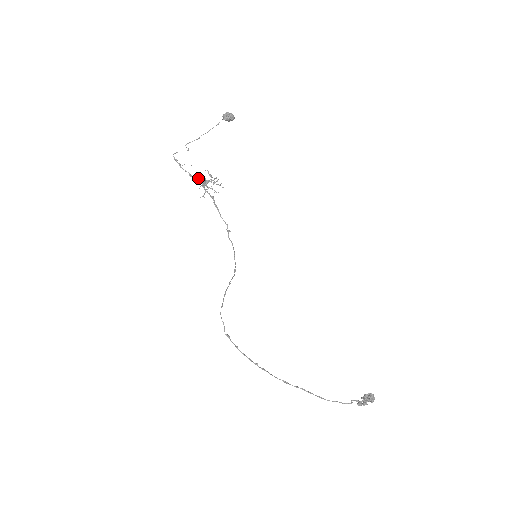
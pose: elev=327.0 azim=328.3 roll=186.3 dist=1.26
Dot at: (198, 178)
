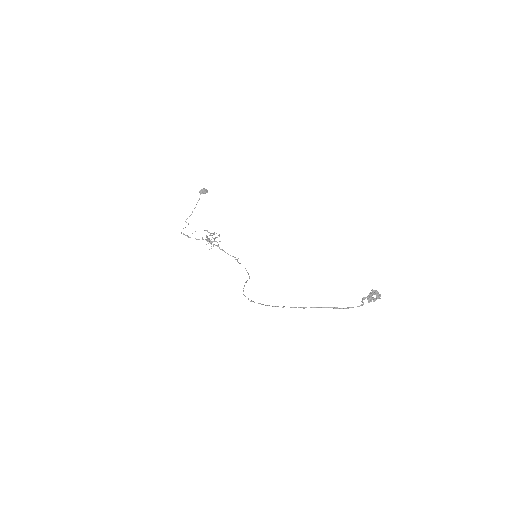
Dot at: (202, 238)
